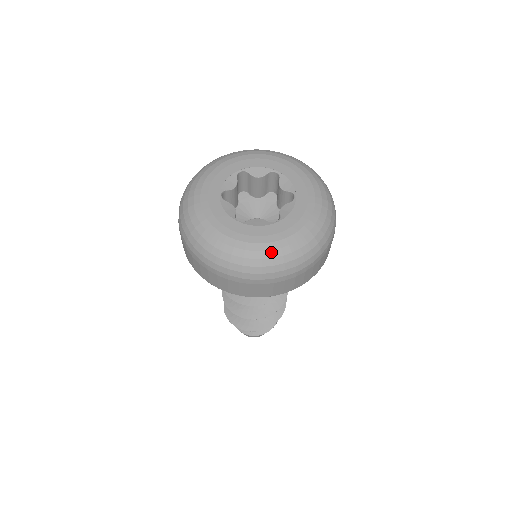
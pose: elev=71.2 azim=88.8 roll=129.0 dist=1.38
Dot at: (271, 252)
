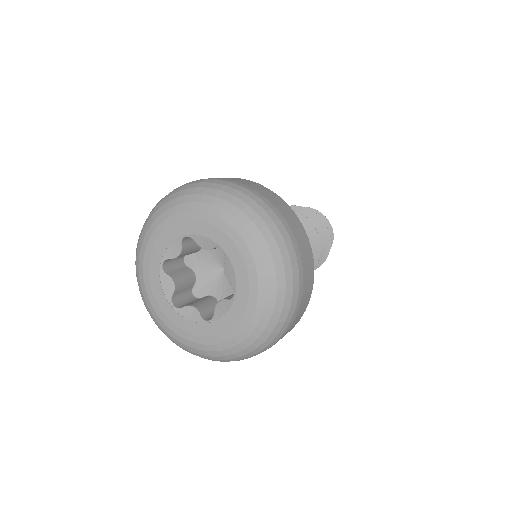
Dot at: (258, 328)
